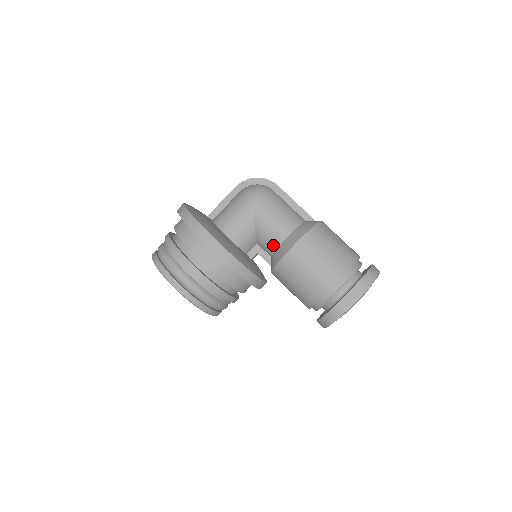
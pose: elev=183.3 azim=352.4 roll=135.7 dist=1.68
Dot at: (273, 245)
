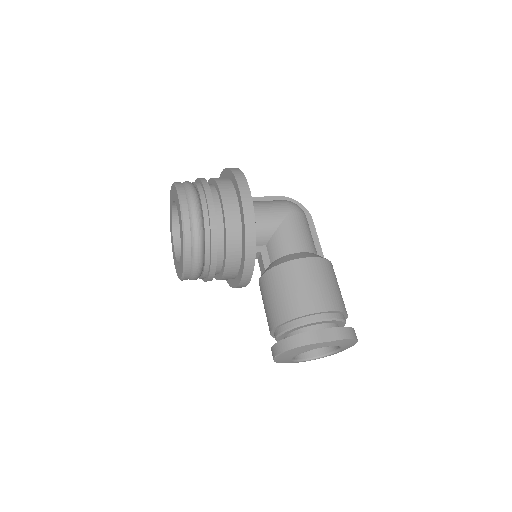
Dot at: (283, 251)
